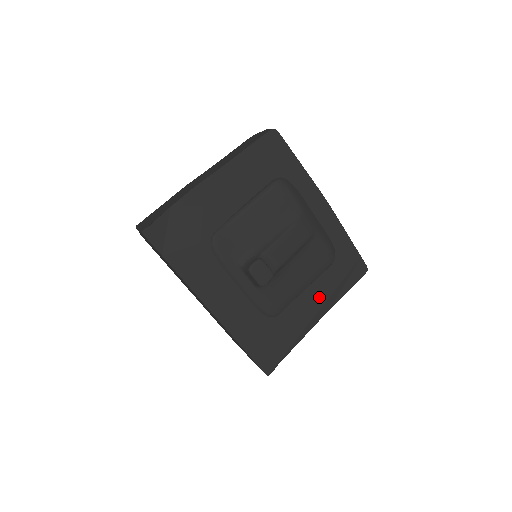
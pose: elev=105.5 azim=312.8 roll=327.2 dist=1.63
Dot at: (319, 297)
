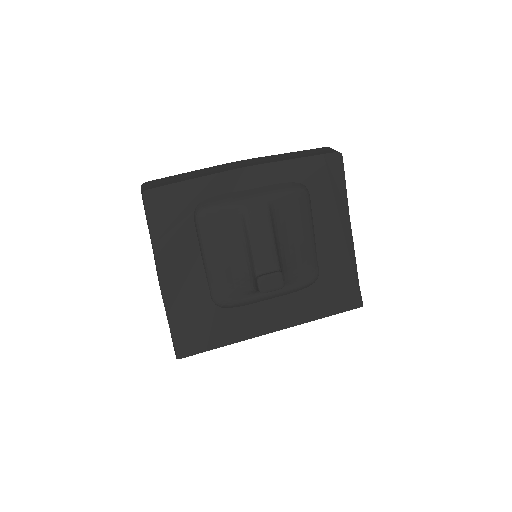
Dot at: (331, 223)
